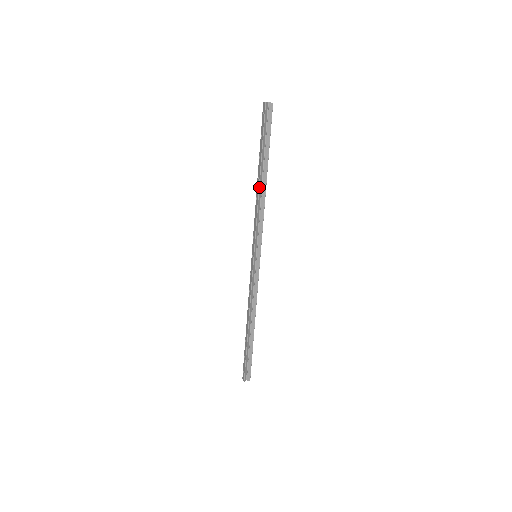
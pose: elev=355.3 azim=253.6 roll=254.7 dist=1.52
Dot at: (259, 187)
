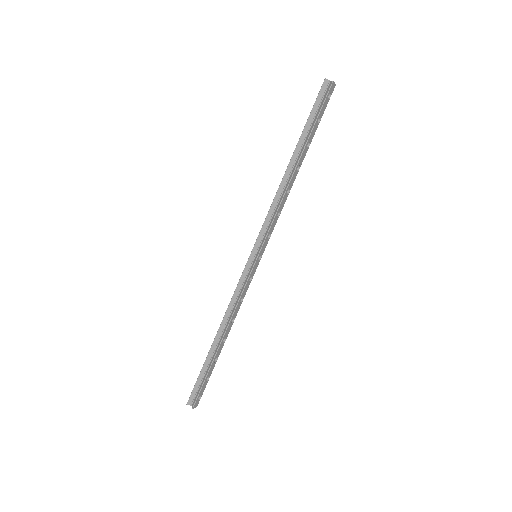
Dot at: (285, 173)
